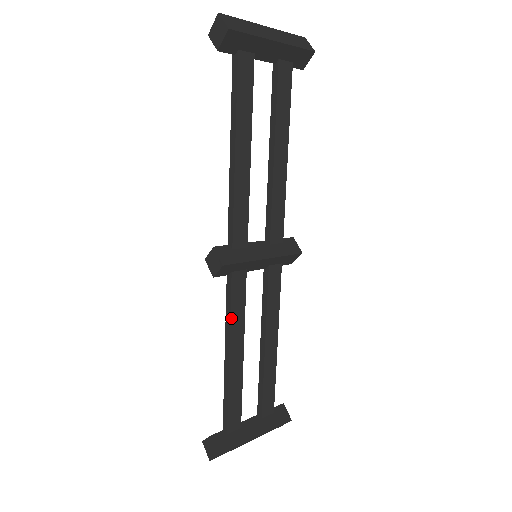
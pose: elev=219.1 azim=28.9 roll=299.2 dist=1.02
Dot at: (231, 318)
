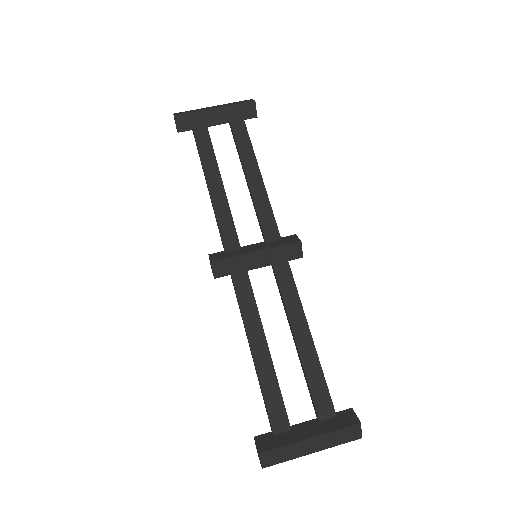
Dot at: (242, 311)
